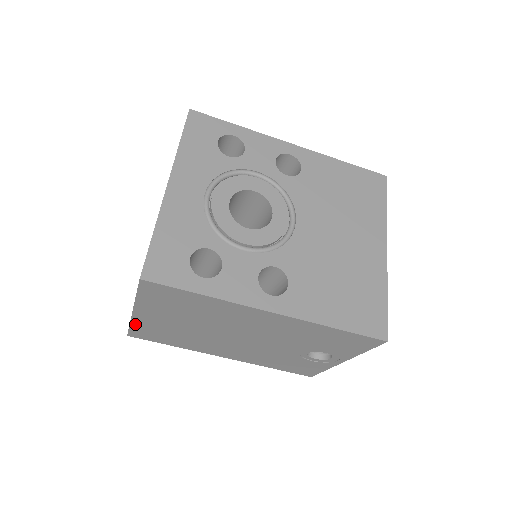
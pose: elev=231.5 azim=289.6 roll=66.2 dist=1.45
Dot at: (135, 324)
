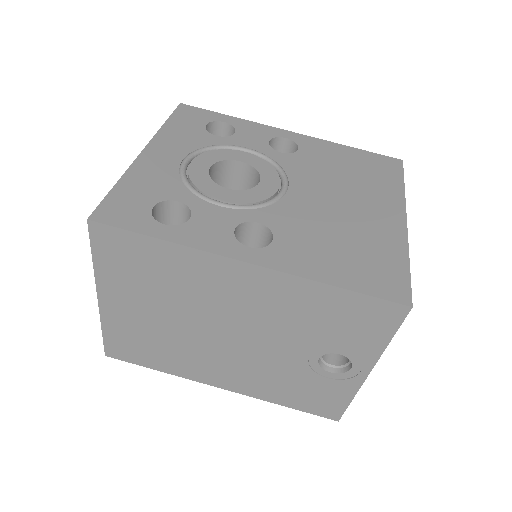
Dot at: (107, 326)
